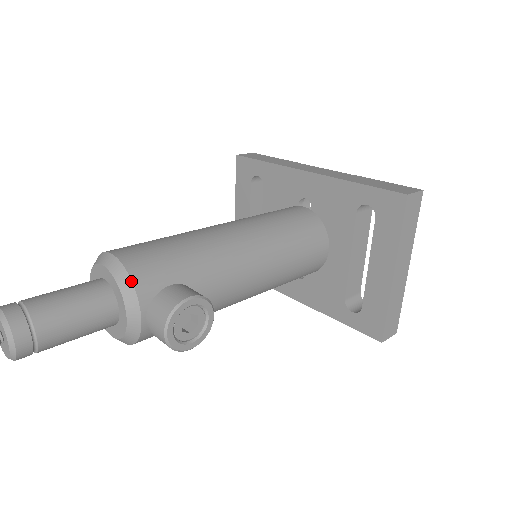
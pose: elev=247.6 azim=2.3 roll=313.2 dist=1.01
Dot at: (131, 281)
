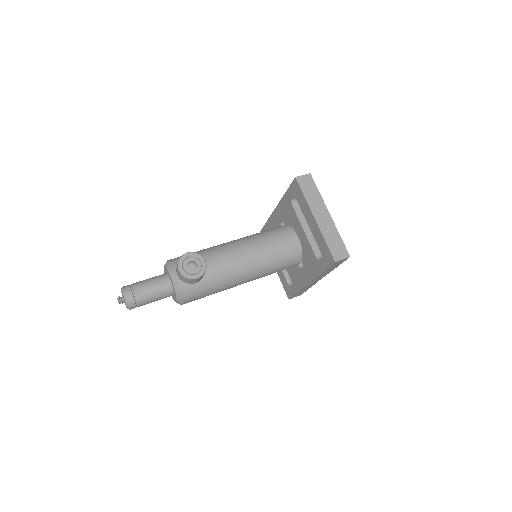
Dot at: (170, 263)
